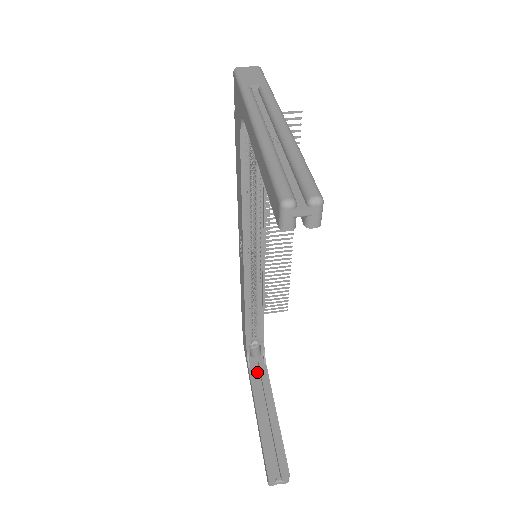
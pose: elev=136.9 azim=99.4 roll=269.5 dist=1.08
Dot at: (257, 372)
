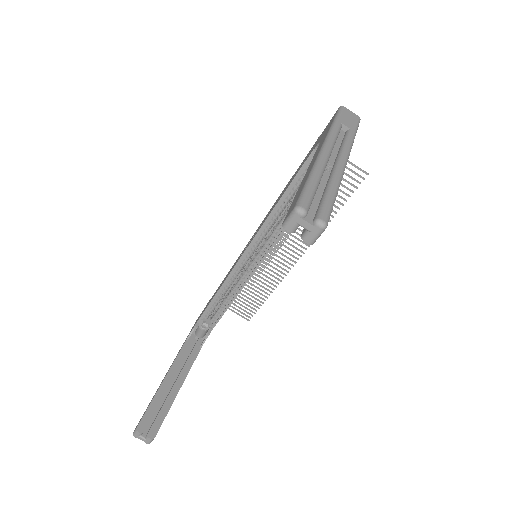
Dot at: (190, 348)
